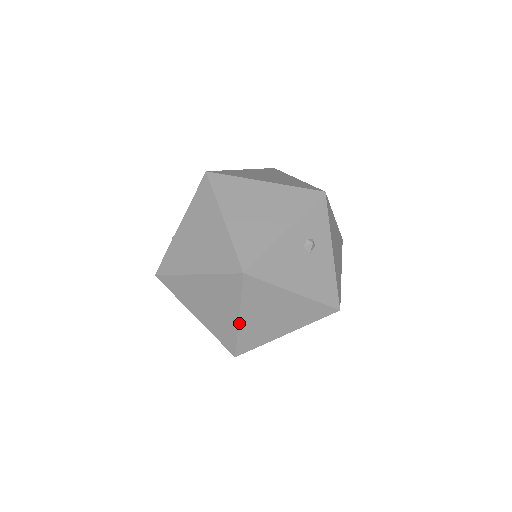
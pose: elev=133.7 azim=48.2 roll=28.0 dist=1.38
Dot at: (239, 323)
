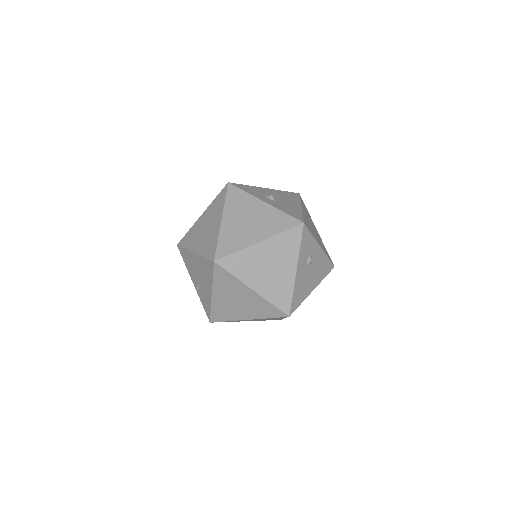
Dot at: occluded
